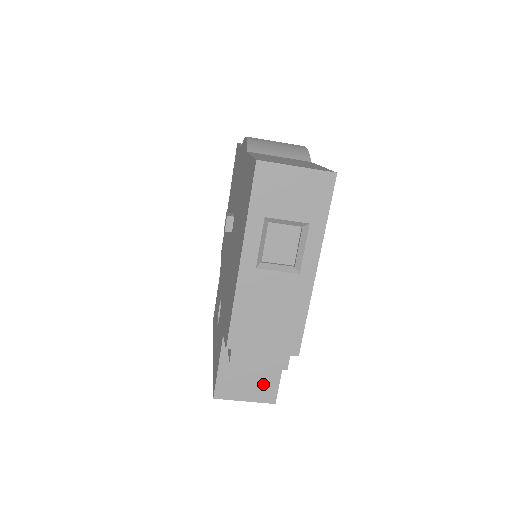
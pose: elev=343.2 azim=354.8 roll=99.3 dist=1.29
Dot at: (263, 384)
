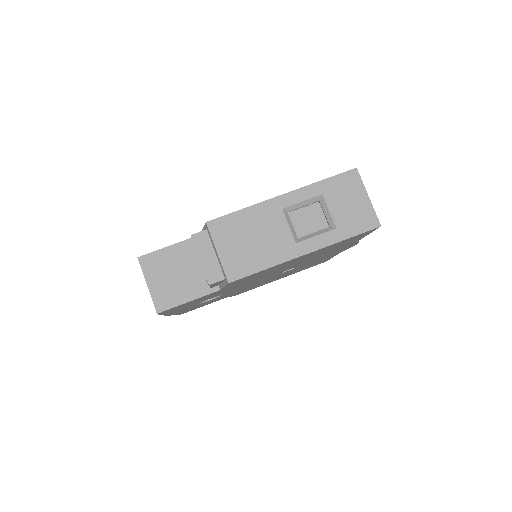
Dot at: (171, 292)
